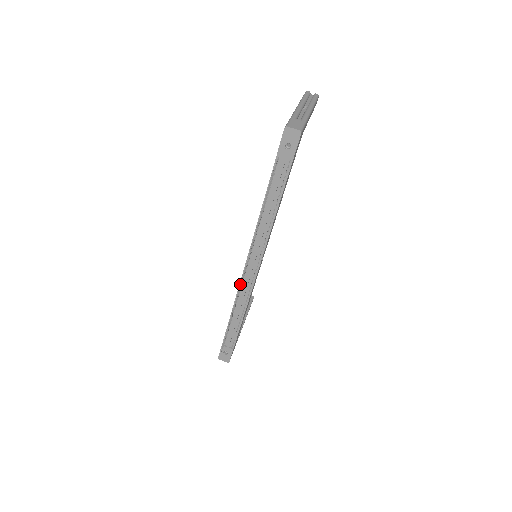
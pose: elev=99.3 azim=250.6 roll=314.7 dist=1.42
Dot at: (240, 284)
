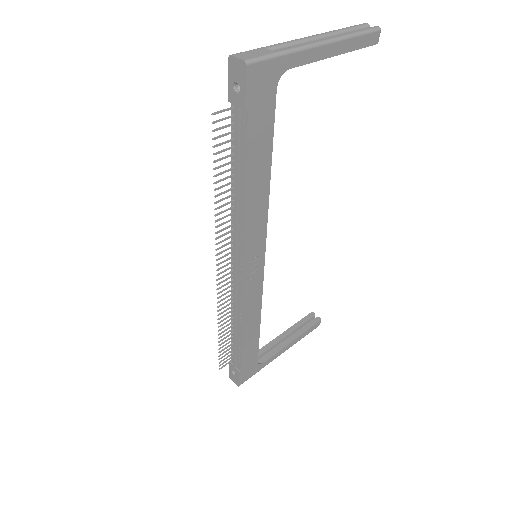
Dot at: occluded
